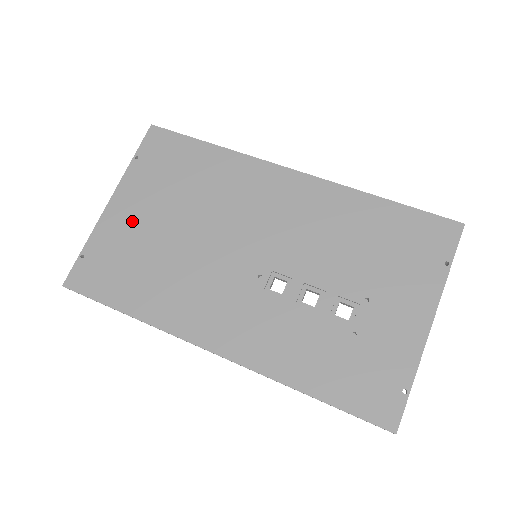
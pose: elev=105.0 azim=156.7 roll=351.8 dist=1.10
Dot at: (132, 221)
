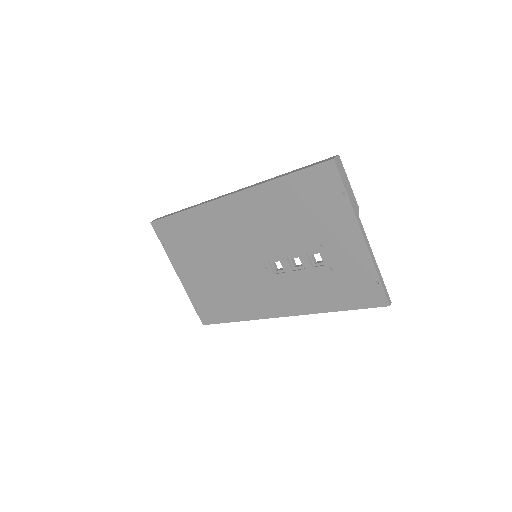
Dot at: (195, 279)
